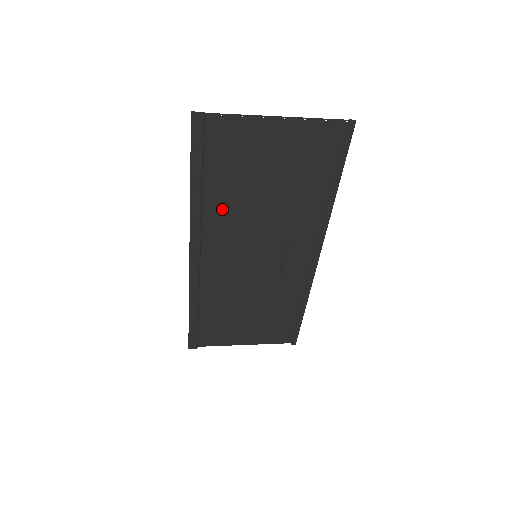
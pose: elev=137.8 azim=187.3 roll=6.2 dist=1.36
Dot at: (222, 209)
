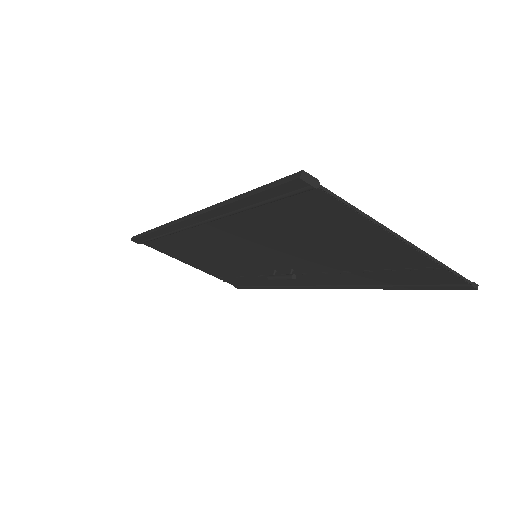
Dot at: (253, 227)
